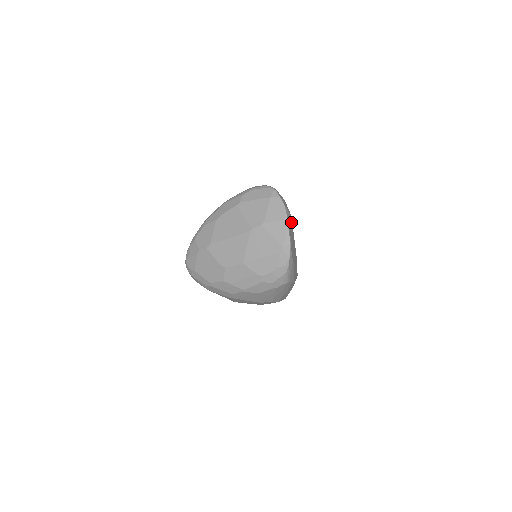
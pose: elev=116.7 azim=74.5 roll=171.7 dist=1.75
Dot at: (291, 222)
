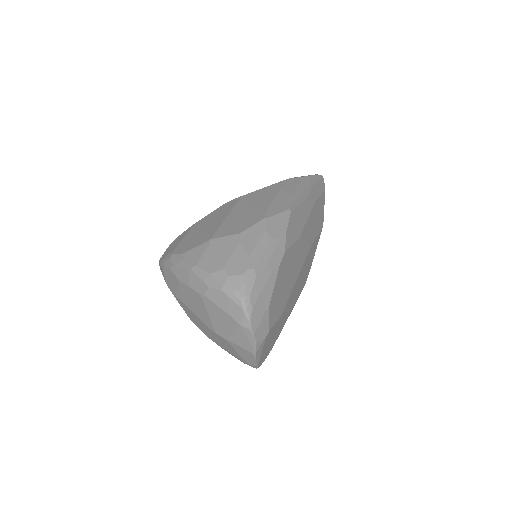
Dot at: (272, 328)
